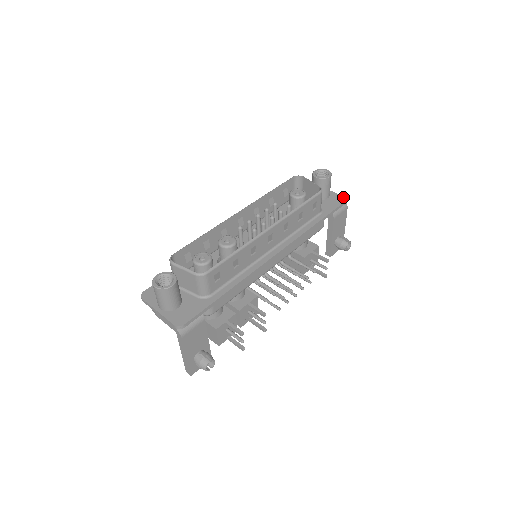
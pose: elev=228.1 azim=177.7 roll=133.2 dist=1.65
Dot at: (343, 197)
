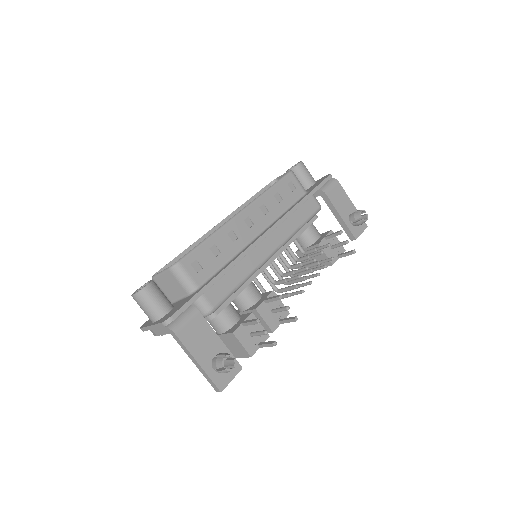
Dot at: (327, 175)
